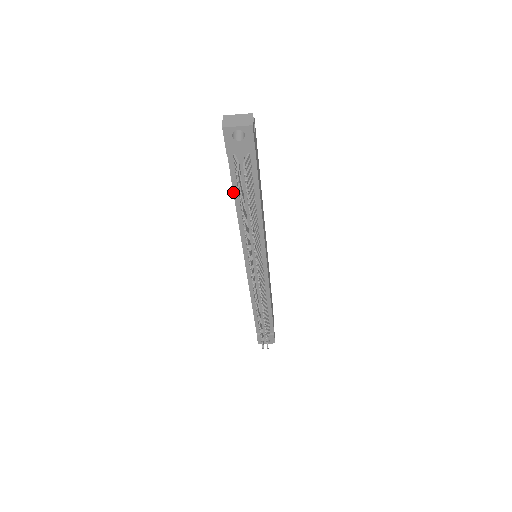
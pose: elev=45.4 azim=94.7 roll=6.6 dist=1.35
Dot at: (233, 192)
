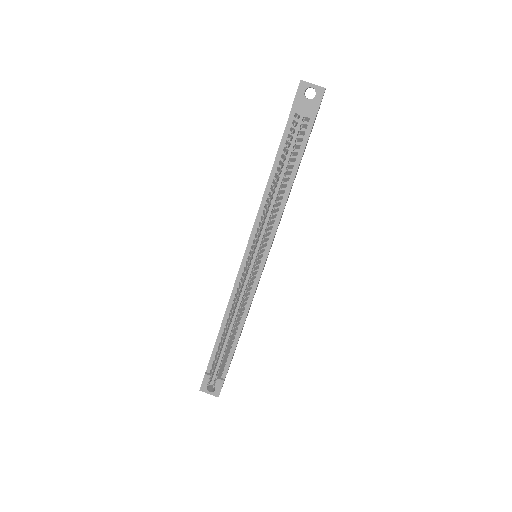
Dot at: (276, 156)
